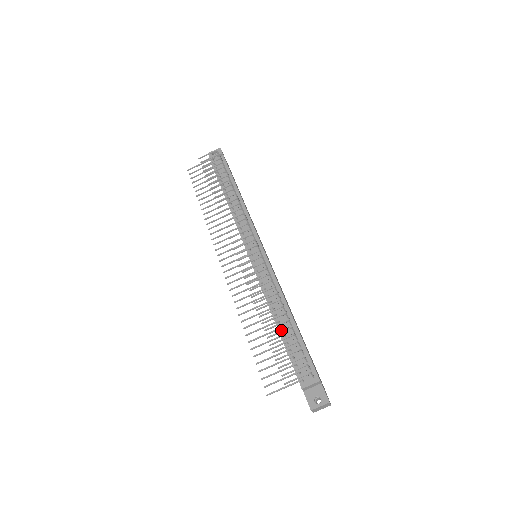
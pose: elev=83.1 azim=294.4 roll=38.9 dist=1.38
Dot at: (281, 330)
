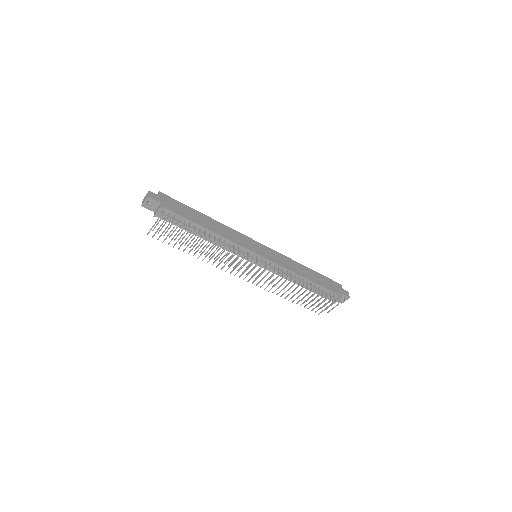
Dot at: (306, 288)
